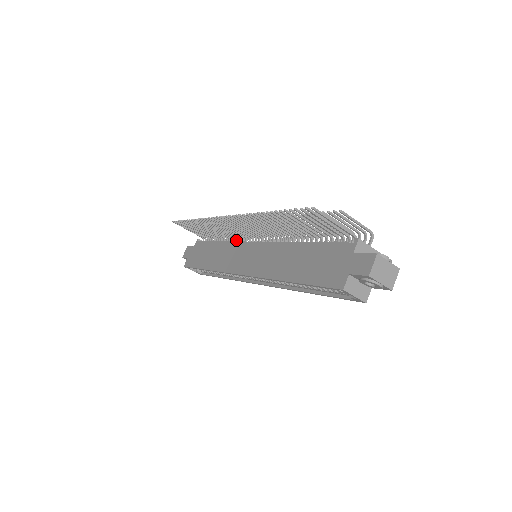
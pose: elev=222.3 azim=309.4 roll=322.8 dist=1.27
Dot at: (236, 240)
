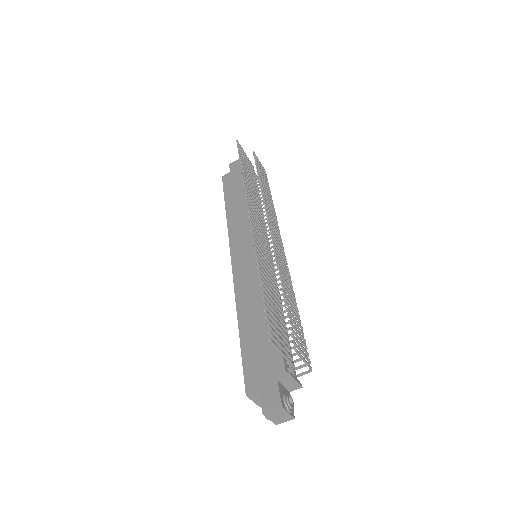
Dot at: occluded
